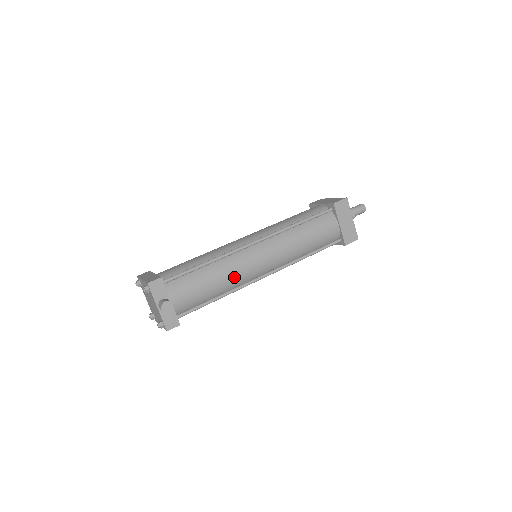
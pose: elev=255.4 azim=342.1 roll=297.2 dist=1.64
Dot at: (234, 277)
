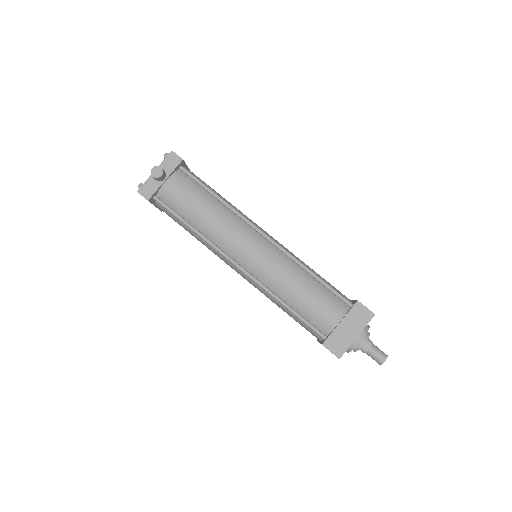
Dot at: (218, 230)
